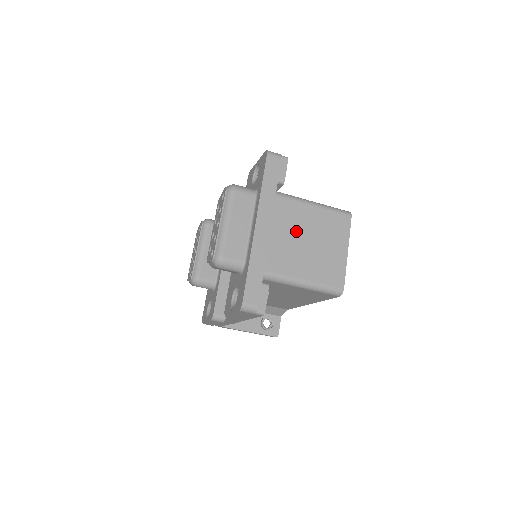
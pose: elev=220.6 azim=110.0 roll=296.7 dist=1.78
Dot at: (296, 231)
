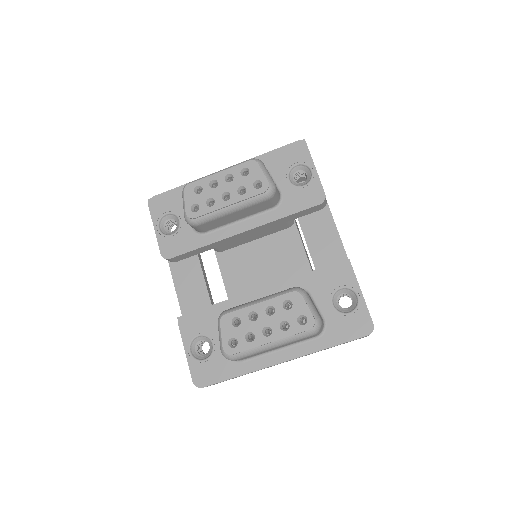
Dot at: occluded
